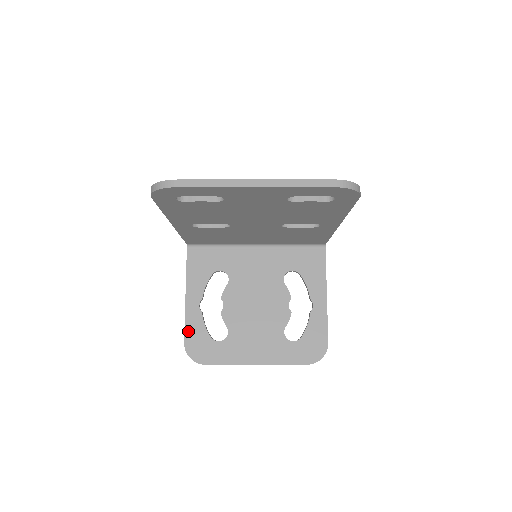
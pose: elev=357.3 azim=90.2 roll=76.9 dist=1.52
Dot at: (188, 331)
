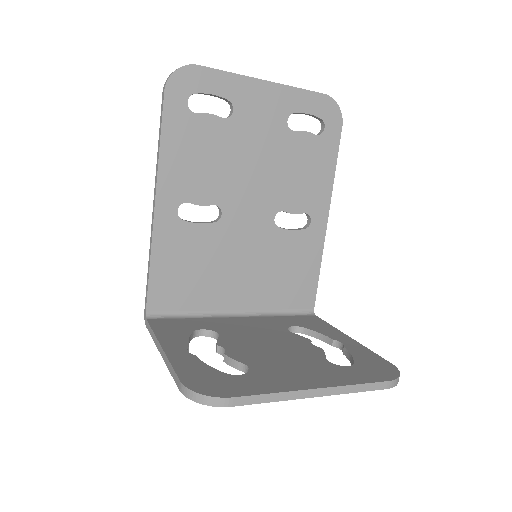
Dot at: (181, 371)
